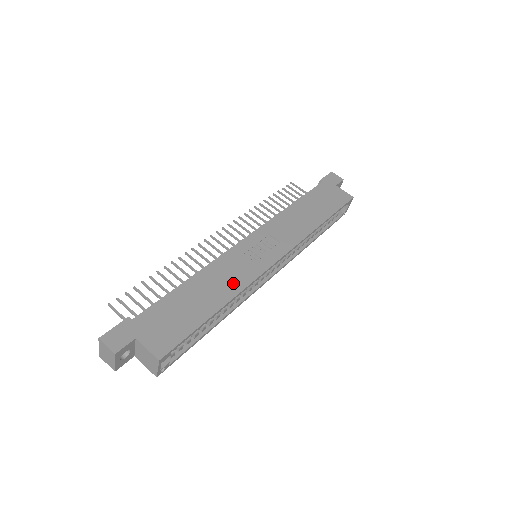
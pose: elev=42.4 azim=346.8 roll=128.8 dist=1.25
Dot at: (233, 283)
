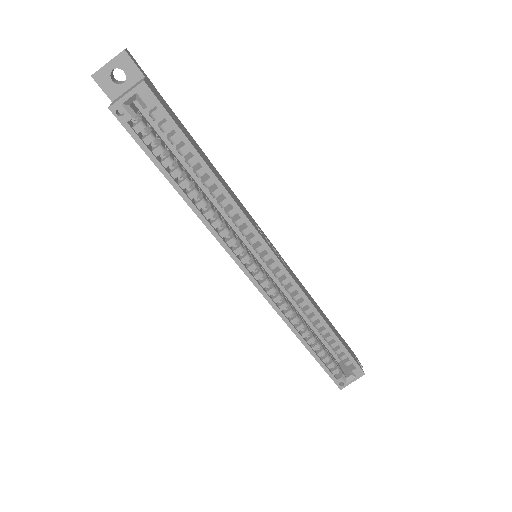
Dot at: (235, 199)
